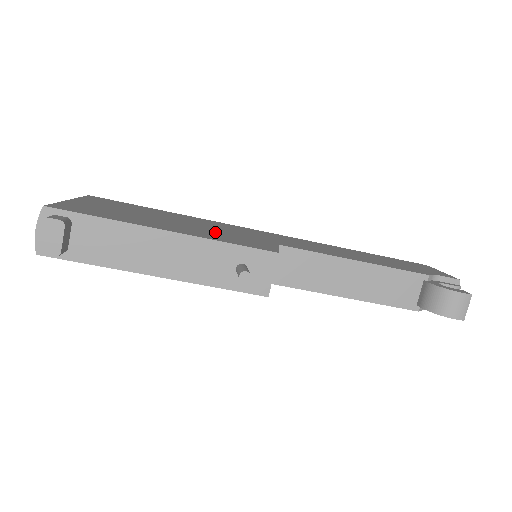
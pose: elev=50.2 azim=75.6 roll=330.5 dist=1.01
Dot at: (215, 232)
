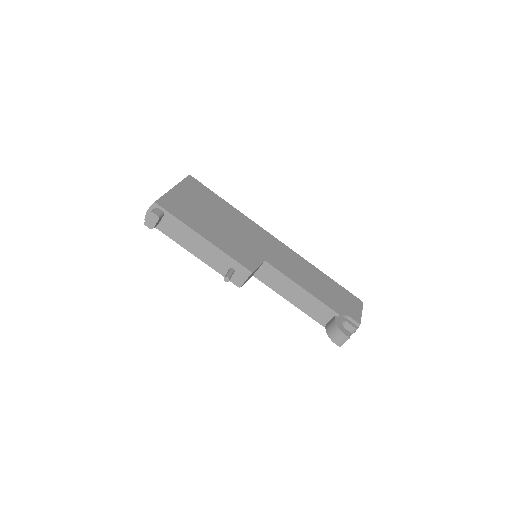
Dot at: (234, 240)
